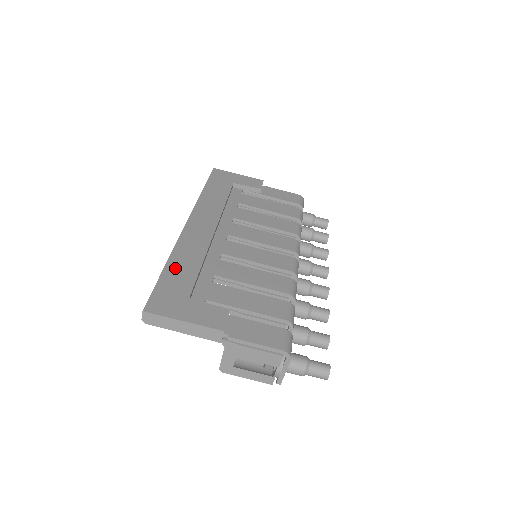
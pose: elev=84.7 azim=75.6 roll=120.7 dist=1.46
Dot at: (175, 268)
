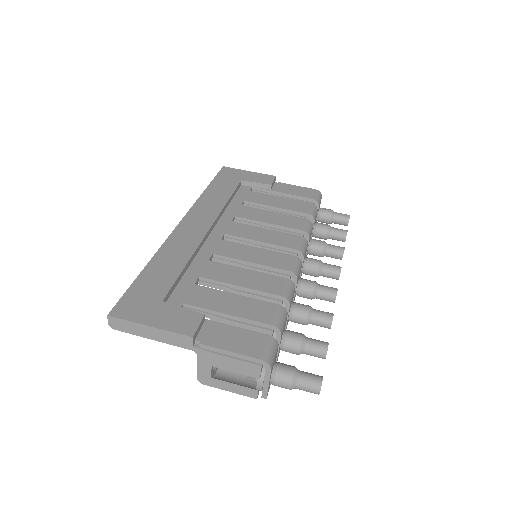
Dot at: (155, 270)
